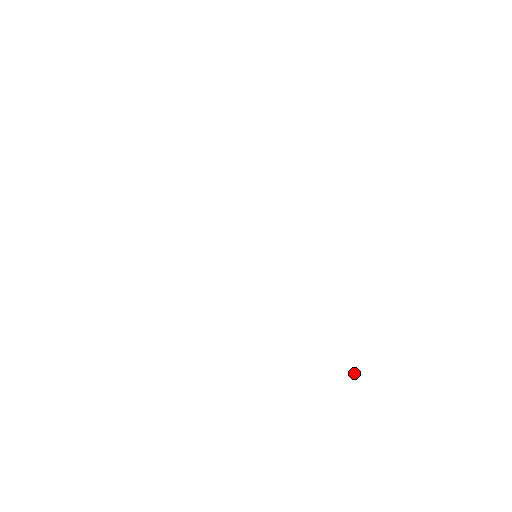
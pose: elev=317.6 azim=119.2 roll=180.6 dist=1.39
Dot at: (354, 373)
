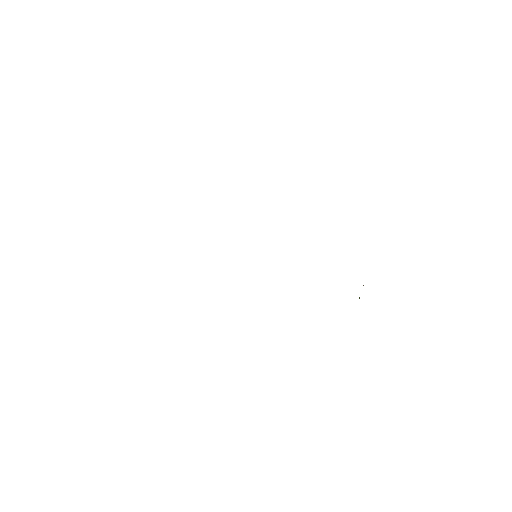
Dot at: occluded
